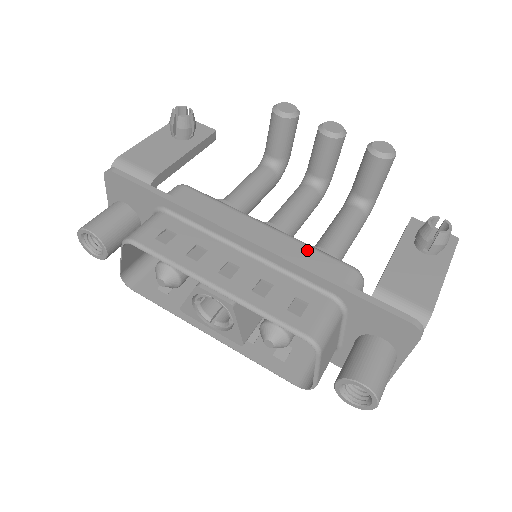
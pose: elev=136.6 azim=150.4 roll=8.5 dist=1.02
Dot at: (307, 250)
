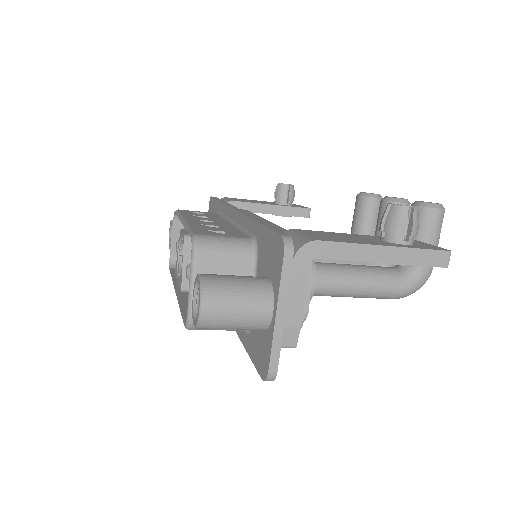
Dot at: (275, 226)
